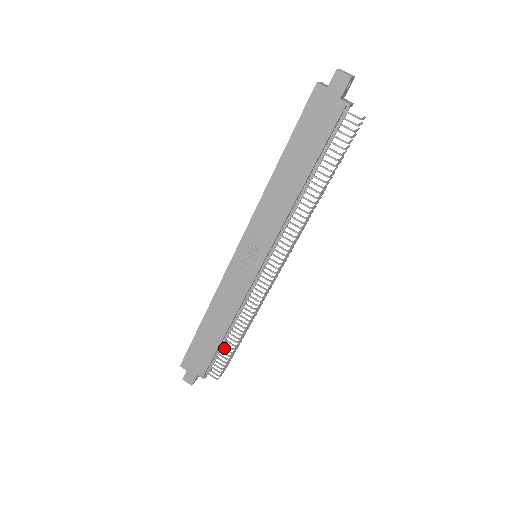
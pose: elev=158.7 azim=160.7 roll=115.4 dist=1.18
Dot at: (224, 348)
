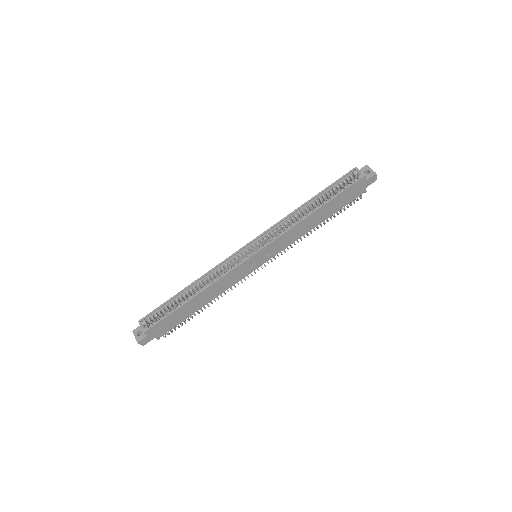
Dot at: (190, 316)
